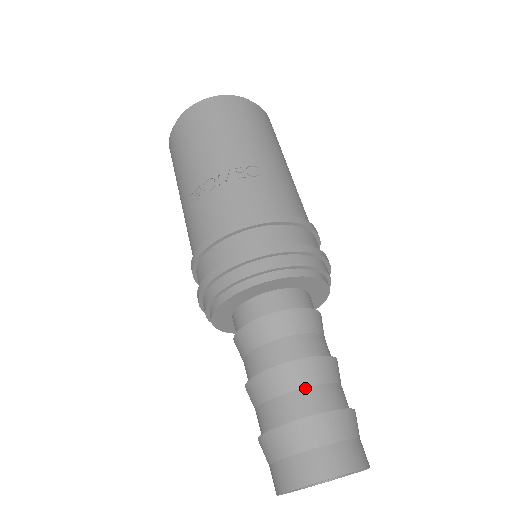
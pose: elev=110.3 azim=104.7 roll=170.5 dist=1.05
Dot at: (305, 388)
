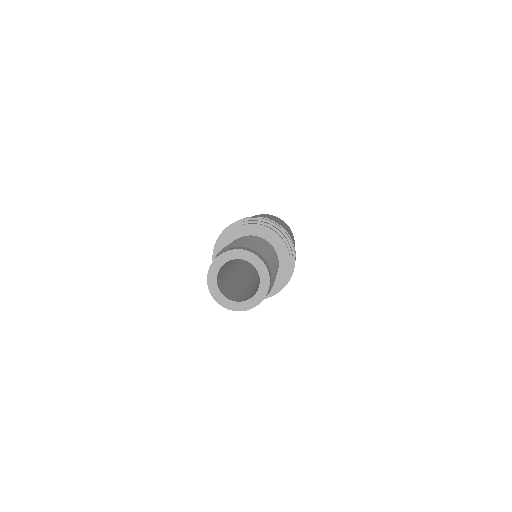
Dot at: occluded
